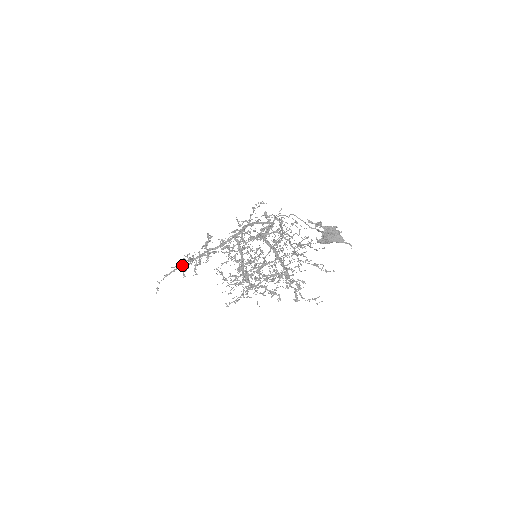
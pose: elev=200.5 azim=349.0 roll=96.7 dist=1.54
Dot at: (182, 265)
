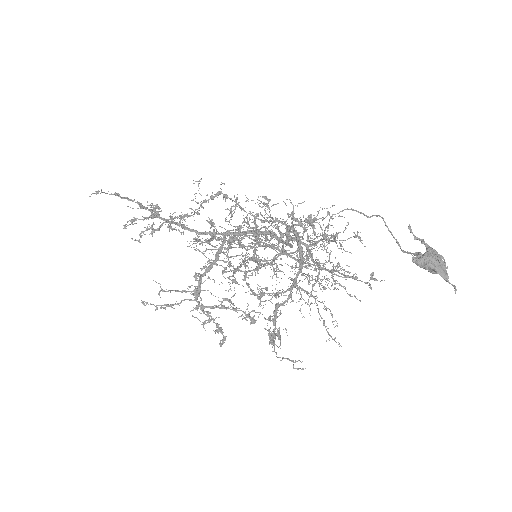
Dot at: occluded
